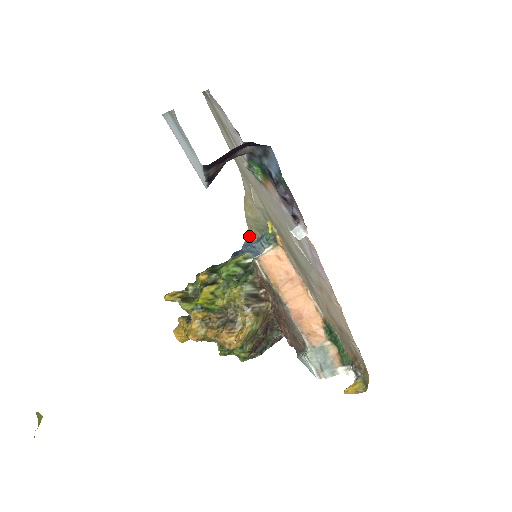
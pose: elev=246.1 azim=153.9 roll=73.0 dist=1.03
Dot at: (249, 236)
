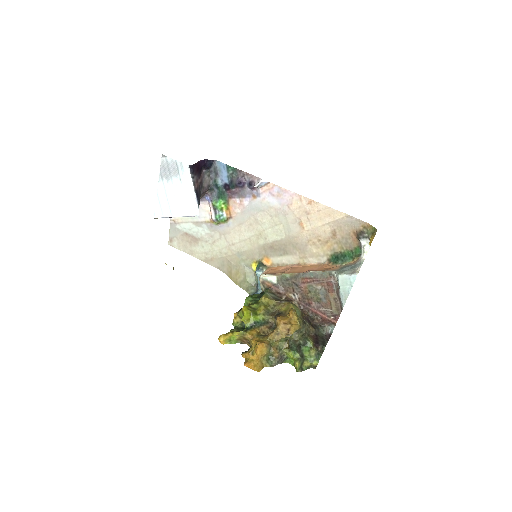
Dot at: (249, 293)
